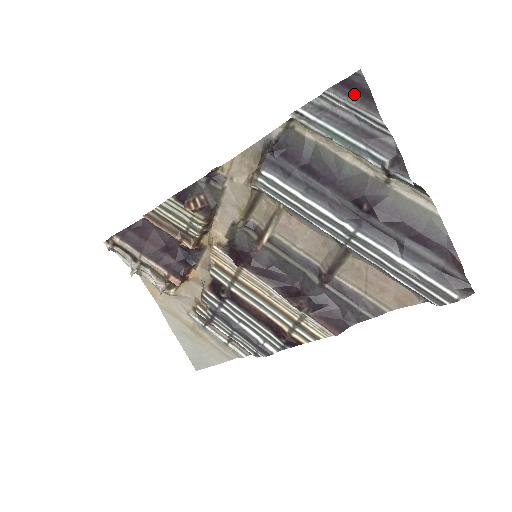
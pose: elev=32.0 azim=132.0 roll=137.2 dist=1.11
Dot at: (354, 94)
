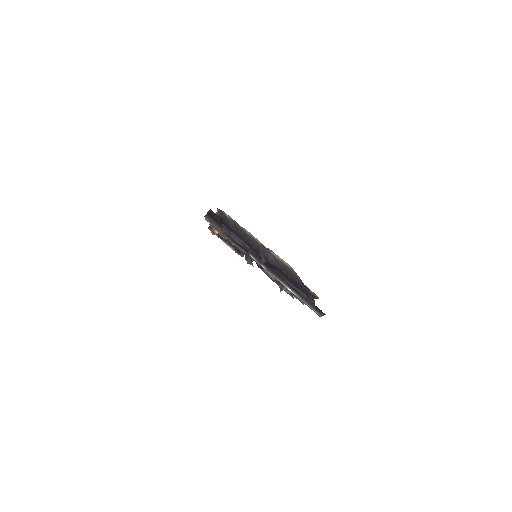
Dot at: (214, 221)
